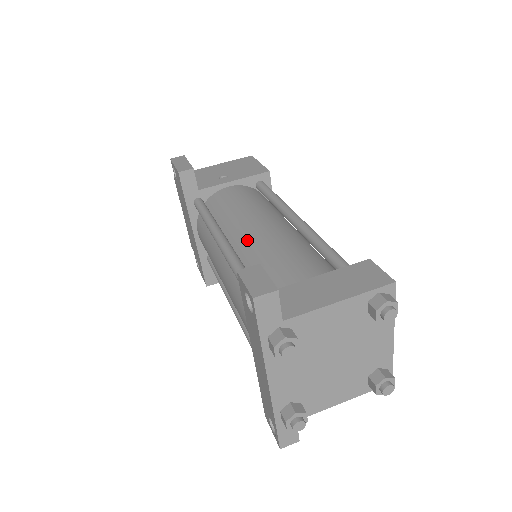
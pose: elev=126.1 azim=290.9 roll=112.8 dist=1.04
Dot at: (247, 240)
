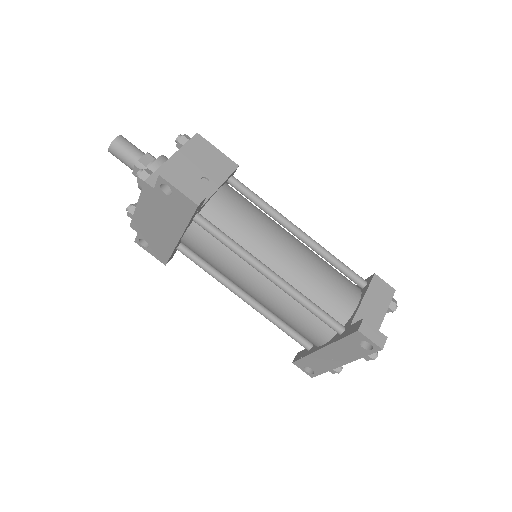
Dot at: (289, 268)
